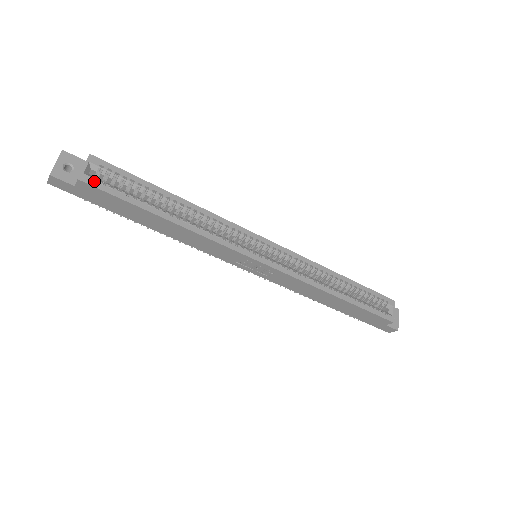
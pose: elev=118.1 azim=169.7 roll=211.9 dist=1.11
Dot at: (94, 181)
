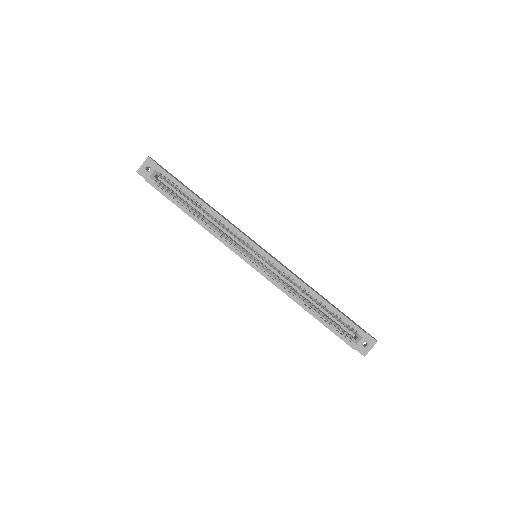
Dot at: (154, 183)
